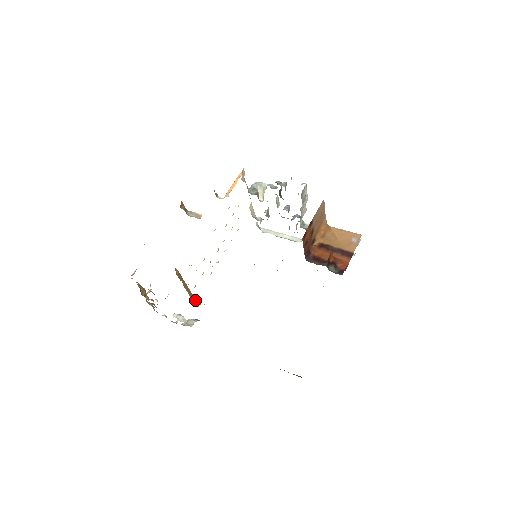
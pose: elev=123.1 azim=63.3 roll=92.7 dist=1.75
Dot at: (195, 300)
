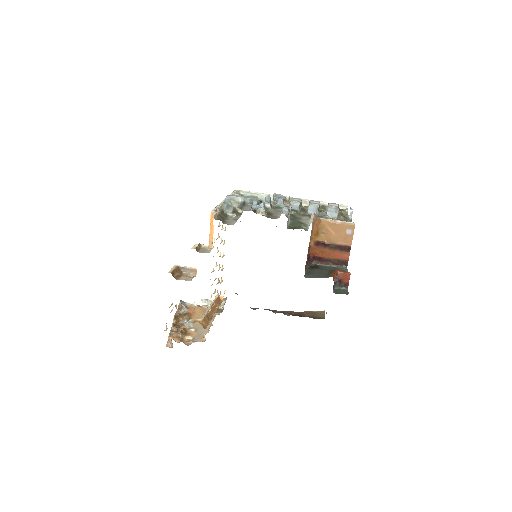
Dot at: (218, 298)
